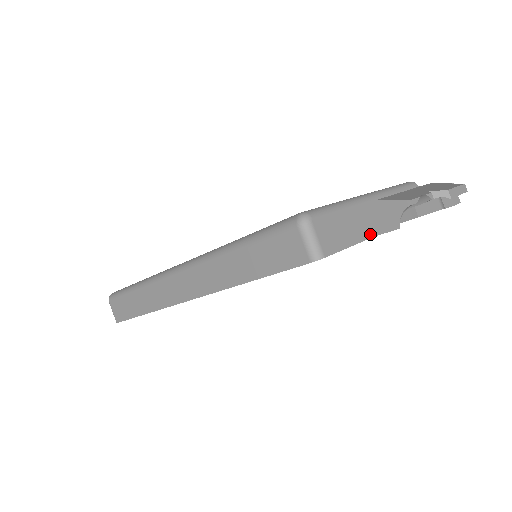
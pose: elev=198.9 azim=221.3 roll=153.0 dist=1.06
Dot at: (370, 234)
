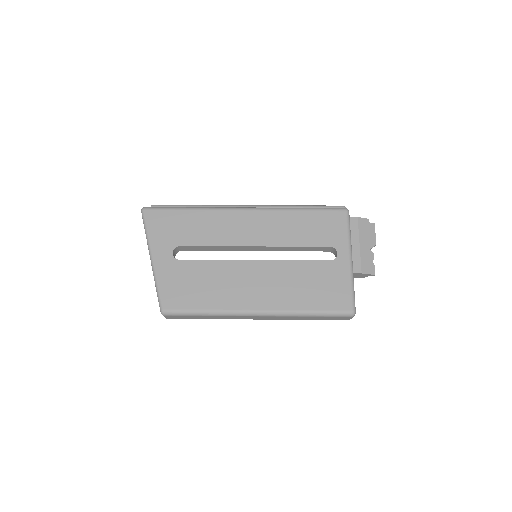
Dot at: occluded
